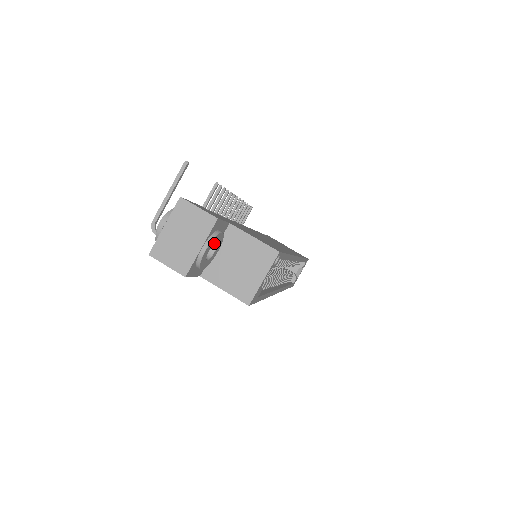
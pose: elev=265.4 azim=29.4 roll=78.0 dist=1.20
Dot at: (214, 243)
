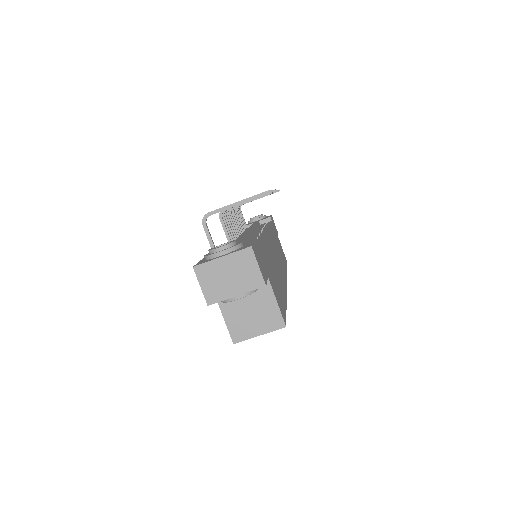
Dot at: occluded
